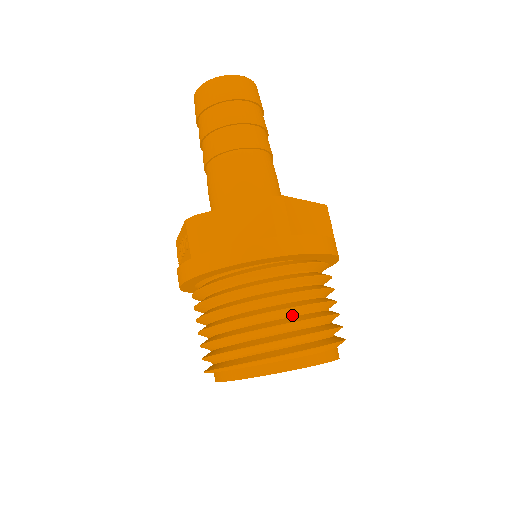
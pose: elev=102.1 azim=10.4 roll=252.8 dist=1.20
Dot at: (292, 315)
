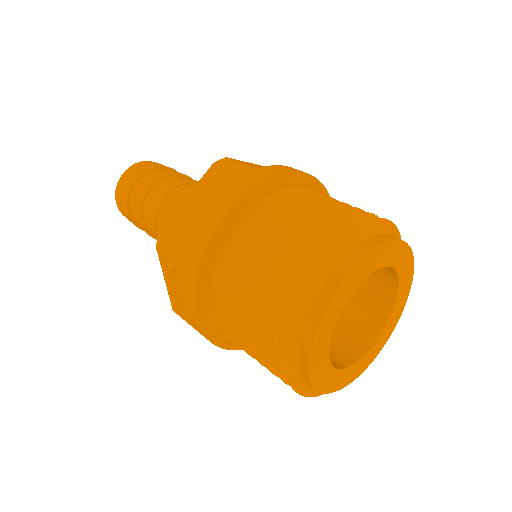
Dot at: occluded
